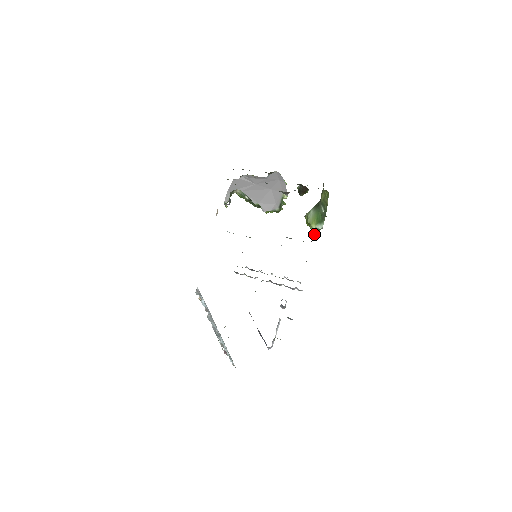
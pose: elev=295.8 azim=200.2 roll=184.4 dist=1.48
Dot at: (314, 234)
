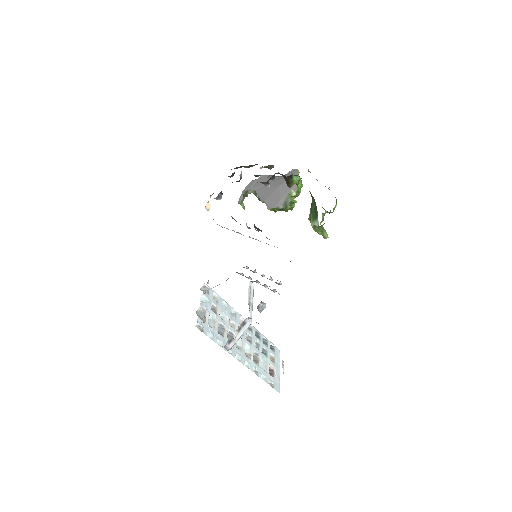
Dot at: (322, 235)
